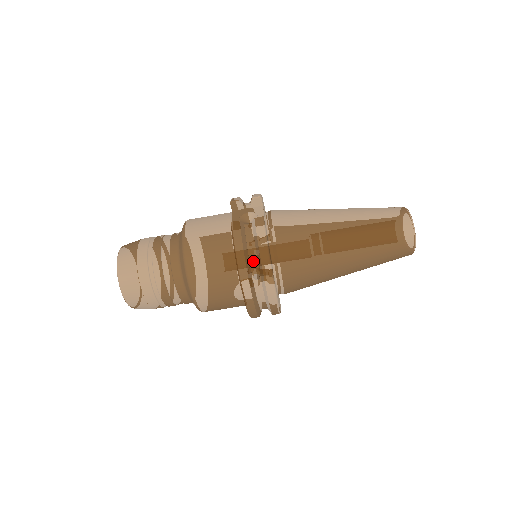
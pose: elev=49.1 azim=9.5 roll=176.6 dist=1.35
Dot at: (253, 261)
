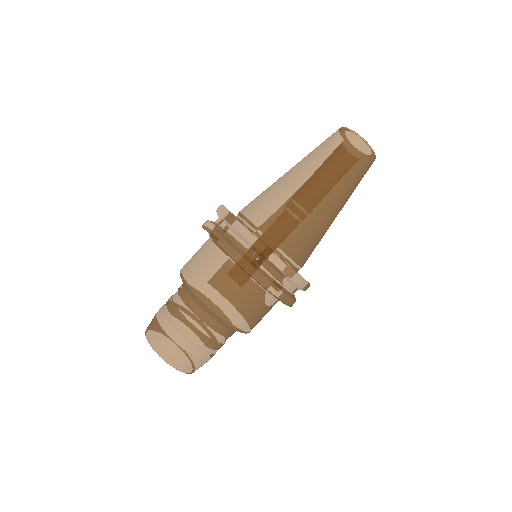
Dot at: (246, 250)
